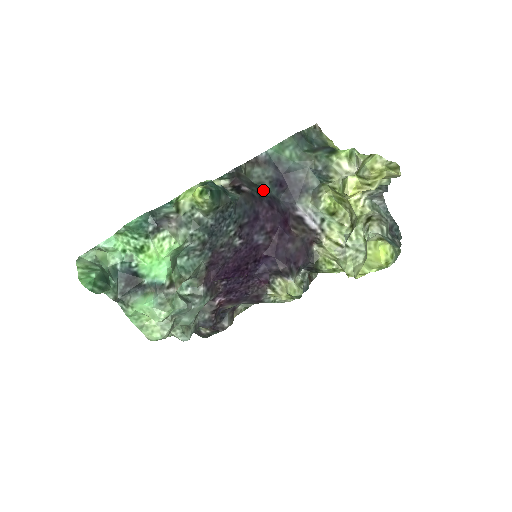
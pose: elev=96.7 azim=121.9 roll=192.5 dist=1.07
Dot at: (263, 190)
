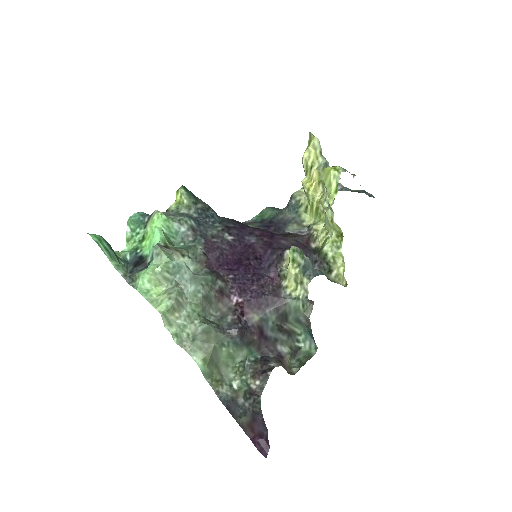
Dot at: occluded
